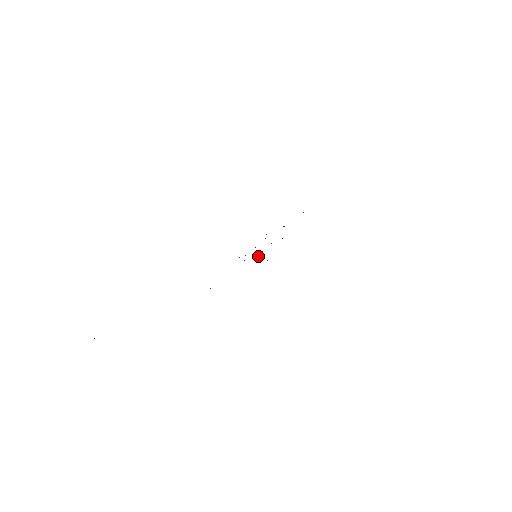
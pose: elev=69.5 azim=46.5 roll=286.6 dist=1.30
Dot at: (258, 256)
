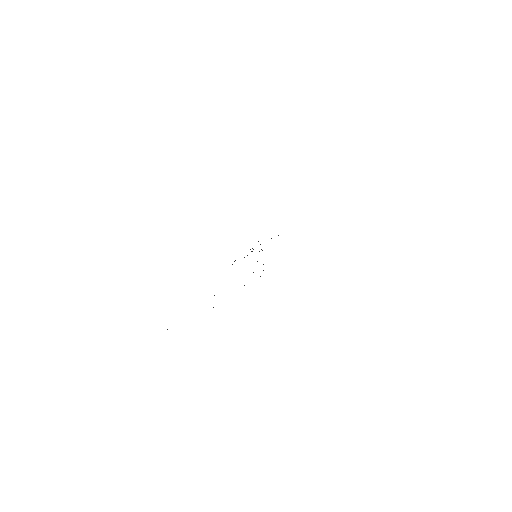
Dot at: occluded
